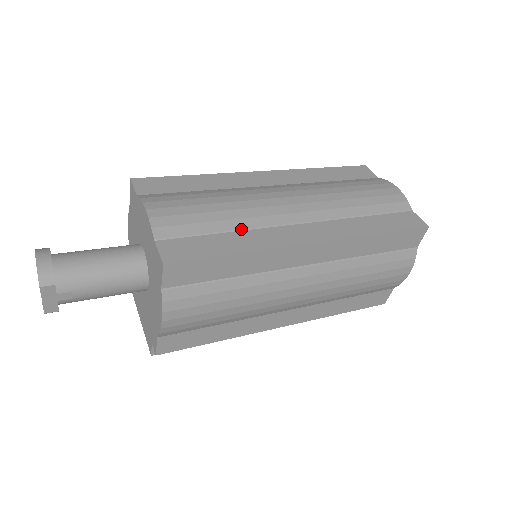
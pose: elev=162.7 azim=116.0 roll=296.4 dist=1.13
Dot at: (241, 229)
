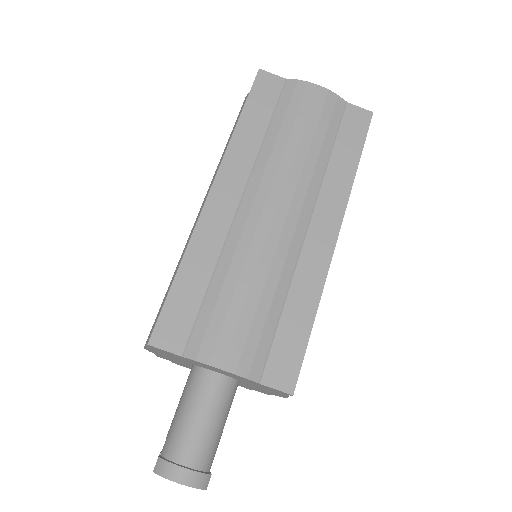
Dot at: (287, 291)
